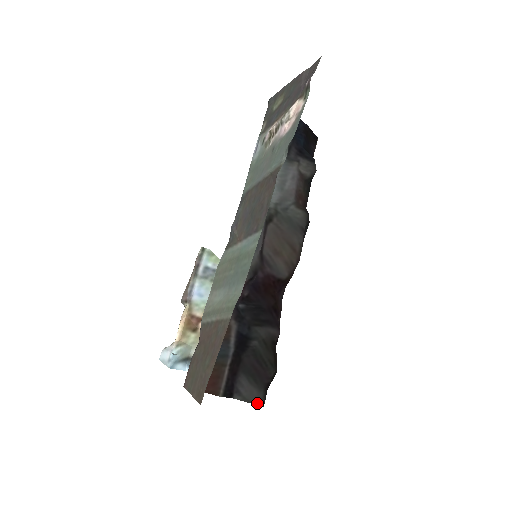
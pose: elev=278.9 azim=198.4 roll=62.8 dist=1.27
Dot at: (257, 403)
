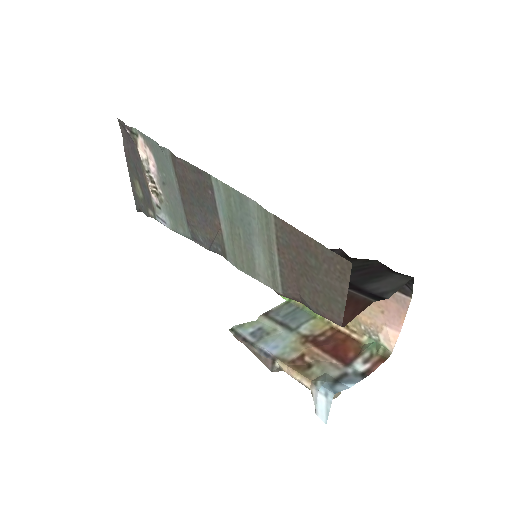
Dot at: (405, 281)
